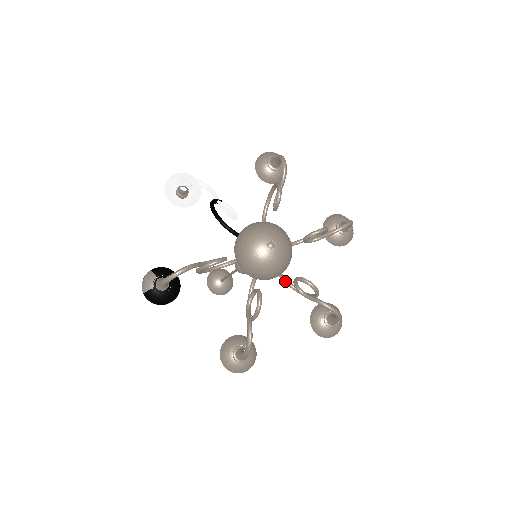
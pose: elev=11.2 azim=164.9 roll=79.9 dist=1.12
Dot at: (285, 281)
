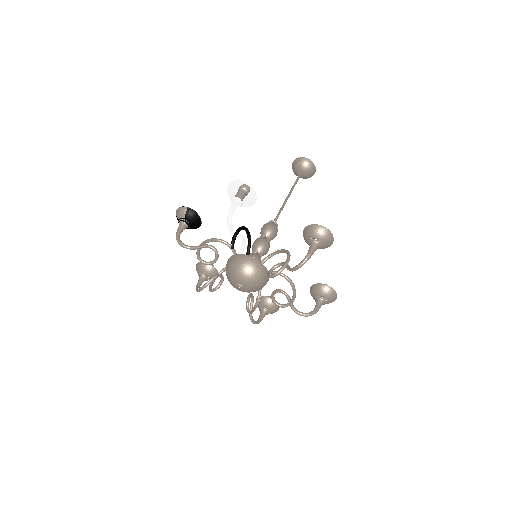
Dot at: occluded
